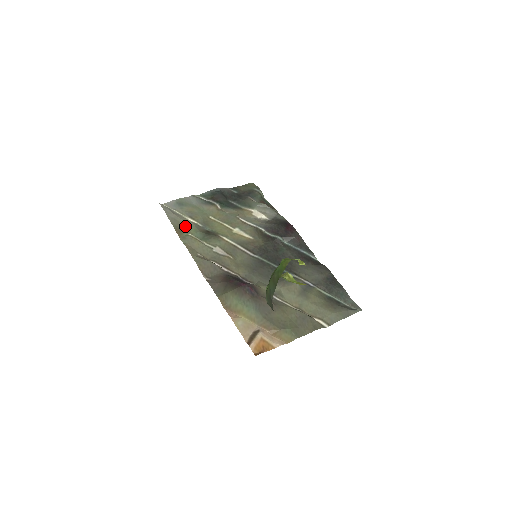
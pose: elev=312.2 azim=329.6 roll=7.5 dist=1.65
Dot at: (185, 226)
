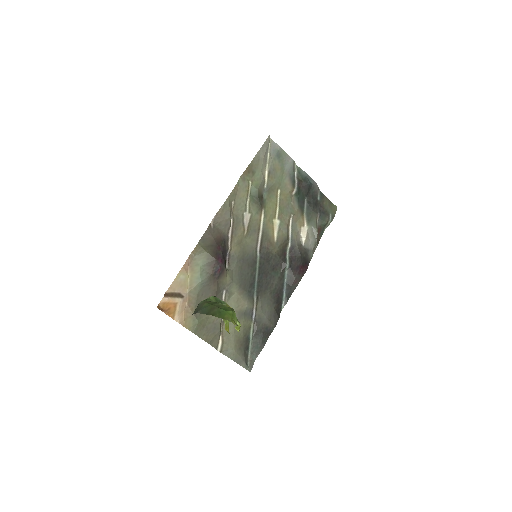
Dot at: (257, 173)
